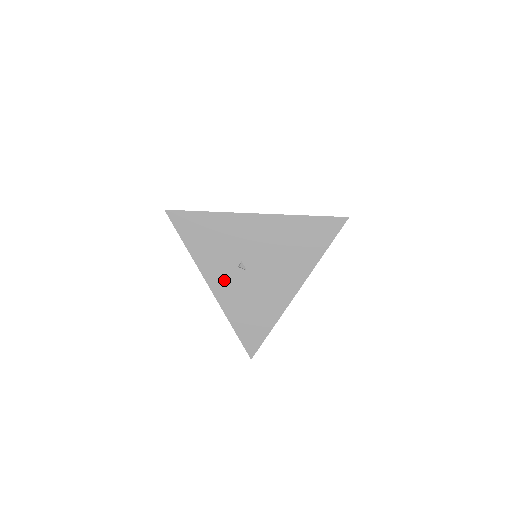
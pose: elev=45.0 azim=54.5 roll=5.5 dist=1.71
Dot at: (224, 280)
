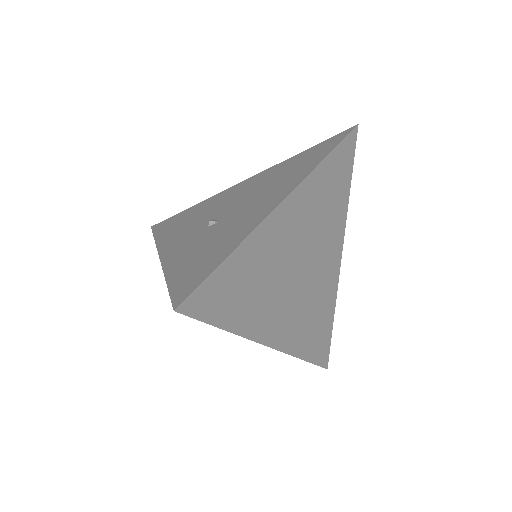
Dot at: occluded
